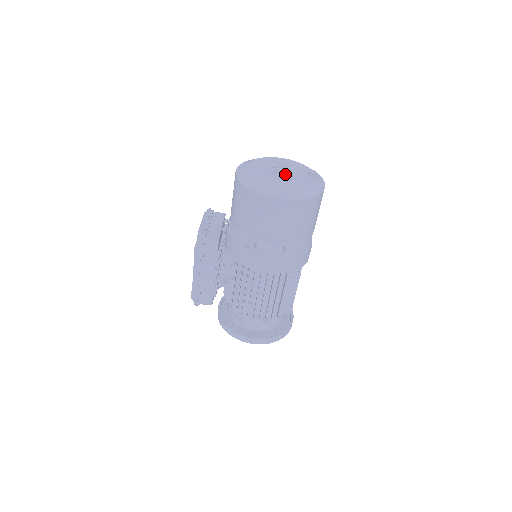
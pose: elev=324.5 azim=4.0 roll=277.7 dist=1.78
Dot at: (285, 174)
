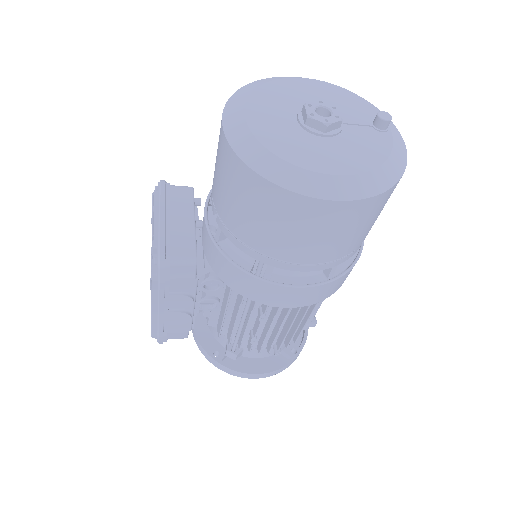
Dot at: (331, 128)
